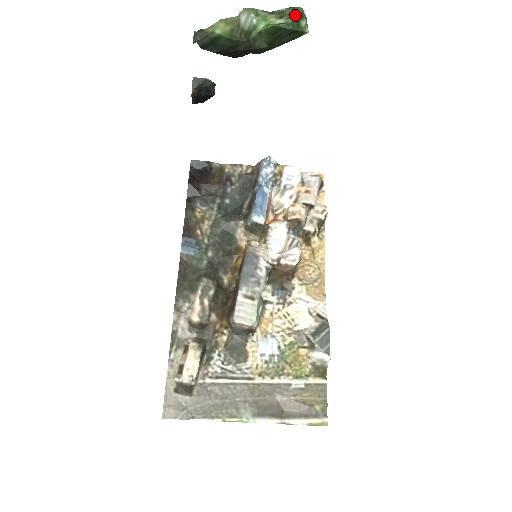
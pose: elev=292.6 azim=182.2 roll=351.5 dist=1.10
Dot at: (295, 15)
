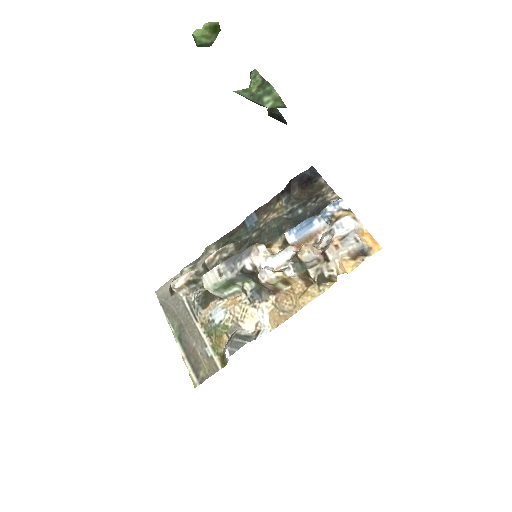
Dot at: (262, 90)
